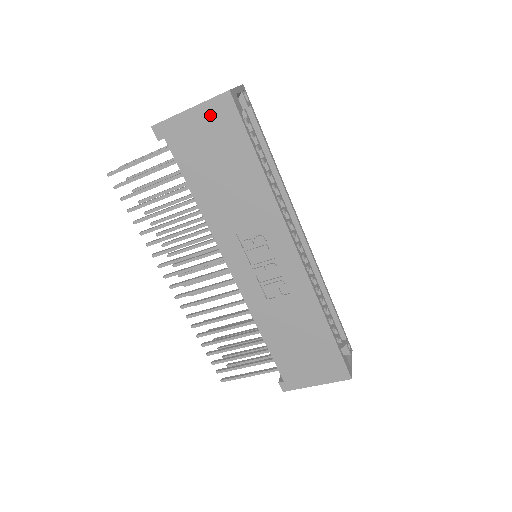
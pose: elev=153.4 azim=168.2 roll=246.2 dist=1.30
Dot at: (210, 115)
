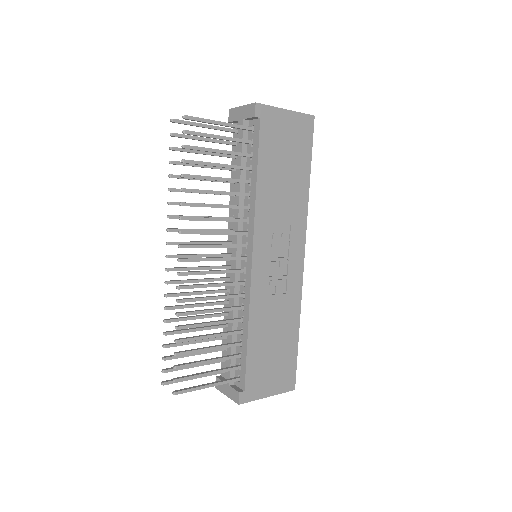
Dot at: (297, 123)
